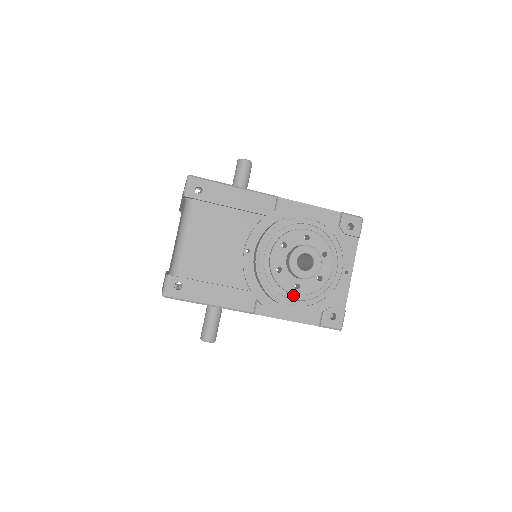
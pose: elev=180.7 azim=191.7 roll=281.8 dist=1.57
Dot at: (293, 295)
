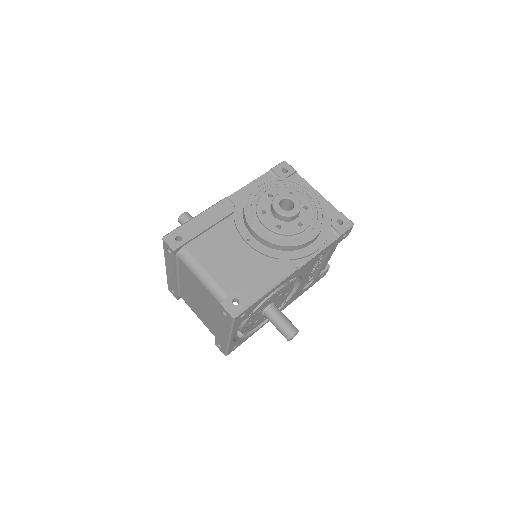
Dot at: (304, 232)
